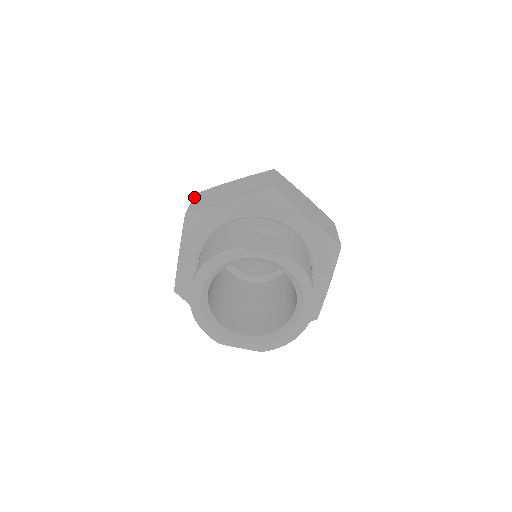
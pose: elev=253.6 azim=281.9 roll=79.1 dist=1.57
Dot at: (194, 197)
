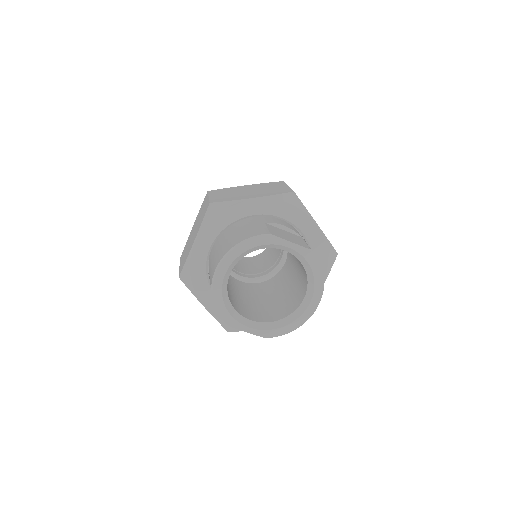
Dot at: (210, 193)
